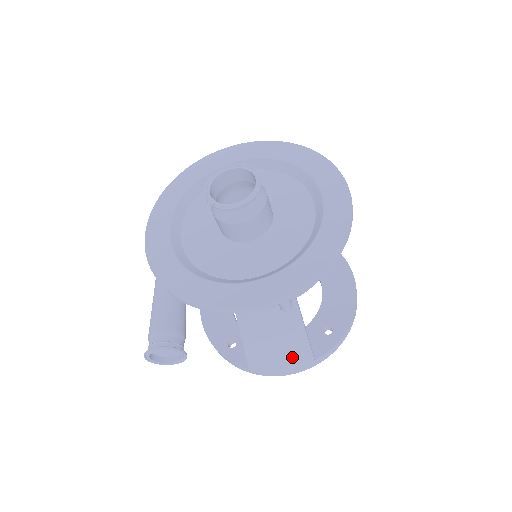
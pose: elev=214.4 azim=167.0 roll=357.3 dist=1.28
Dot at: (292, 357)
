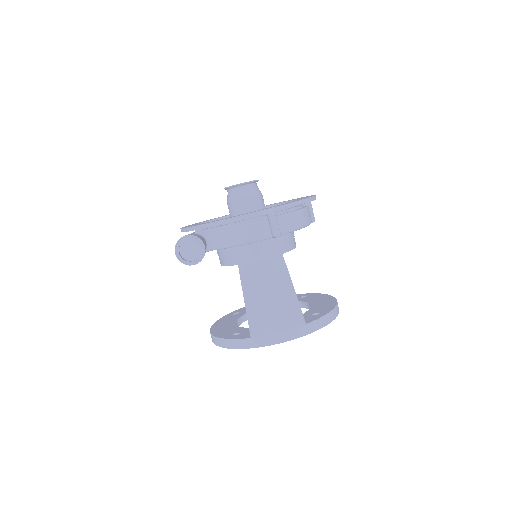
Dot at: (286, 316)
